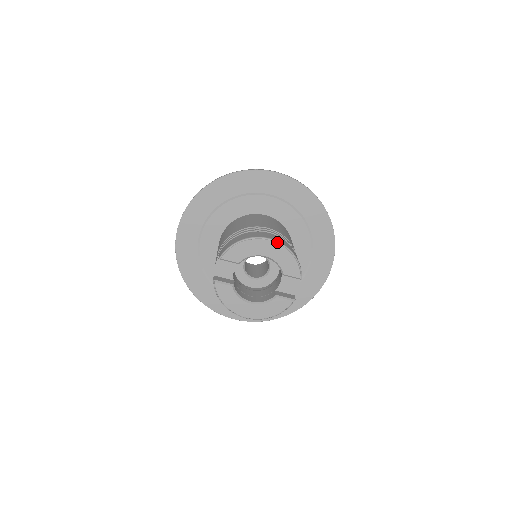
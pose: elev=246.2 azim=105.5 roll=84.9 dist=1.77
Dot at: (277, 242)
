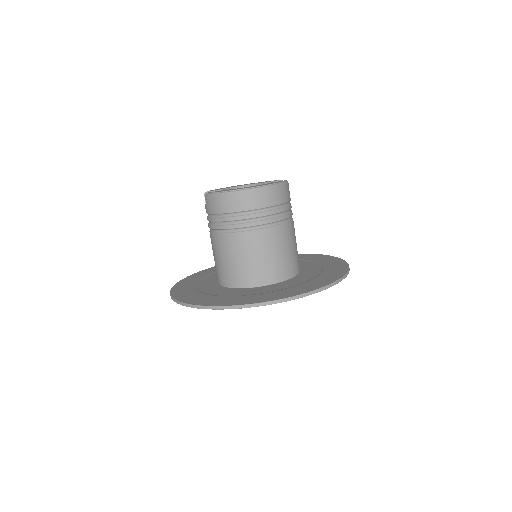
Dot at: occluded
